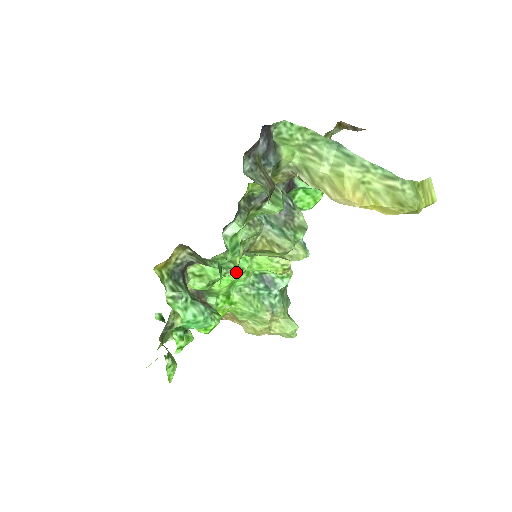
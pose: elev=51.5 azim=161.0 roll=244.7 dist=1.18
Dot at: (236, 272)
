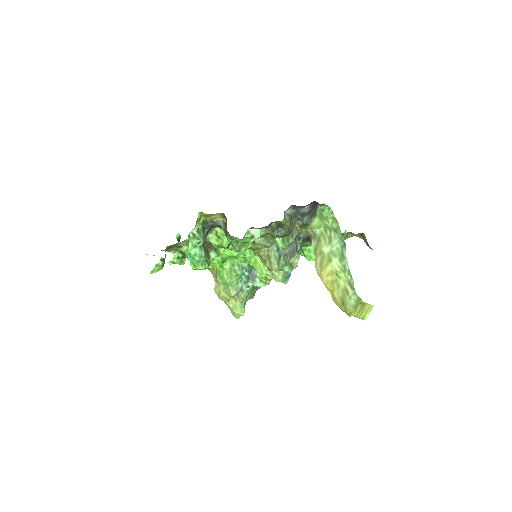
Dot at: (240, 253)
